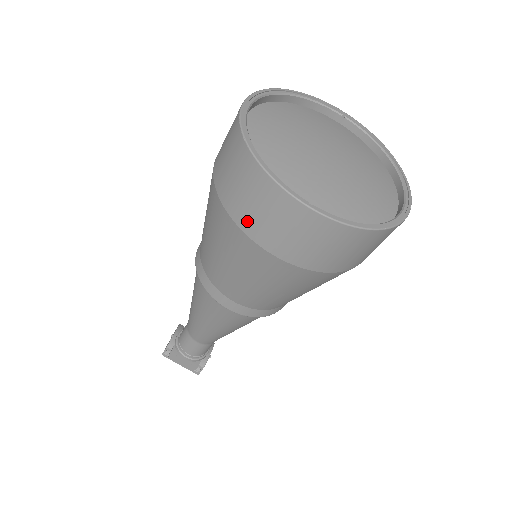
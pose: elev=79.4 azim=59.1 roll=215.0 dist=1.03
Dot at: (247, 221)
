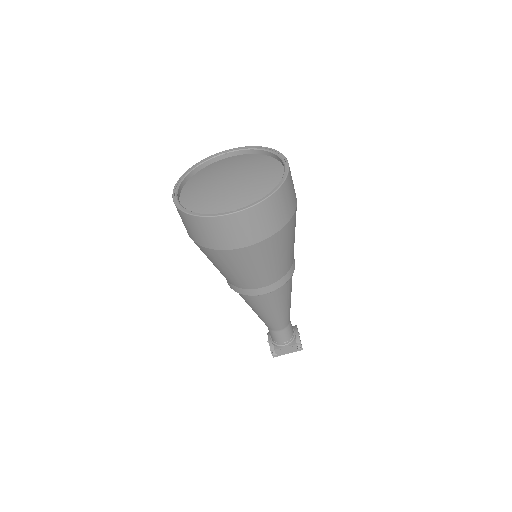
Dot at: (221, 244)
